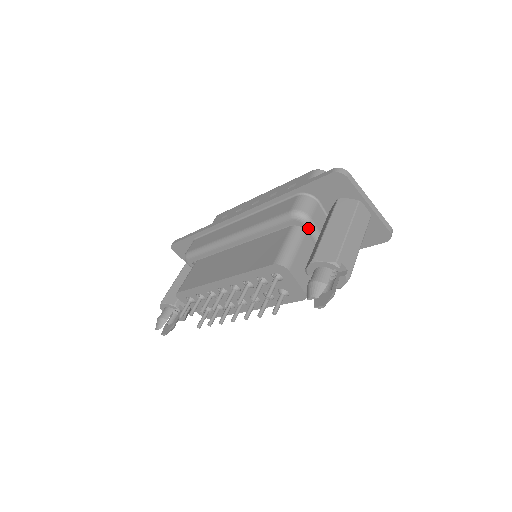
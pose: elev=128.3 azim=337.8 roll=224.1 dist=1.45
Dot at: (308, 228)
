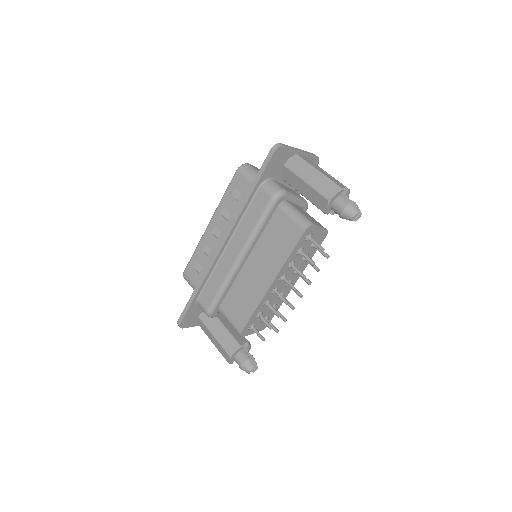
Dot at: (288, 197)
